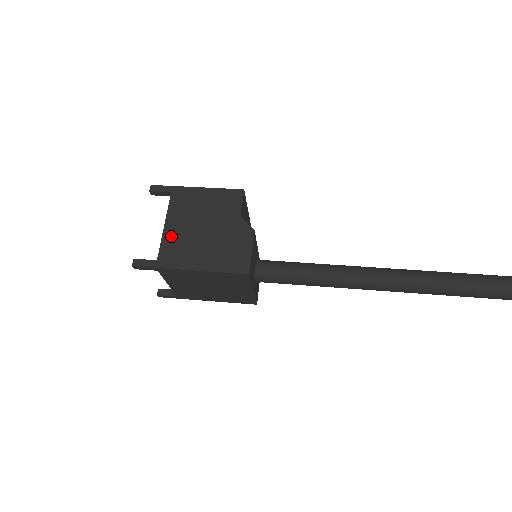
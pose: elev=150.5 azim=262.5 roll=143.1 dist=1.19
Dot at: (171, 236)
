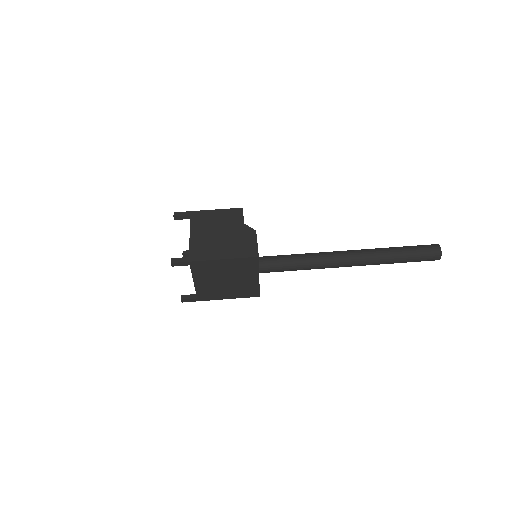
Dot at: (196, 241)
